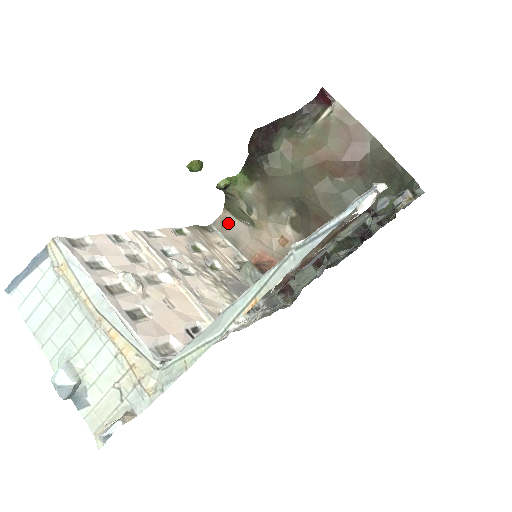
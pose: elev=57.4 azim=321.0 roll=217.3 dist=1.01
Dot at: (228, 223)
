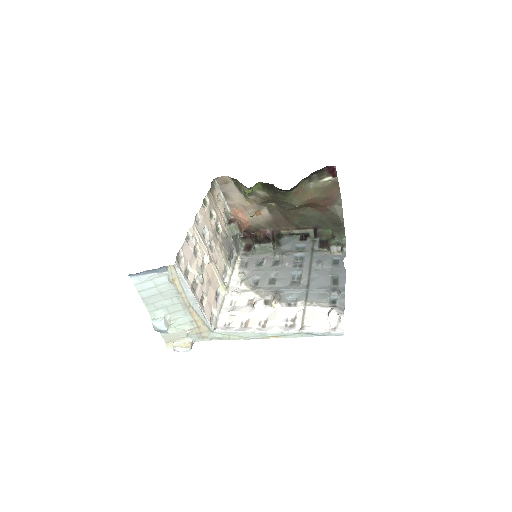
Dot at: (227, 184)
